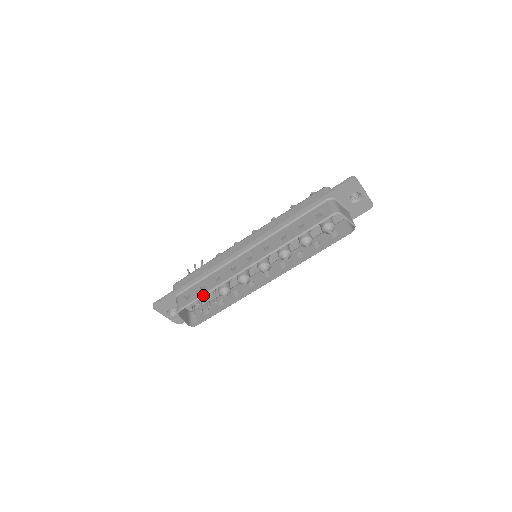
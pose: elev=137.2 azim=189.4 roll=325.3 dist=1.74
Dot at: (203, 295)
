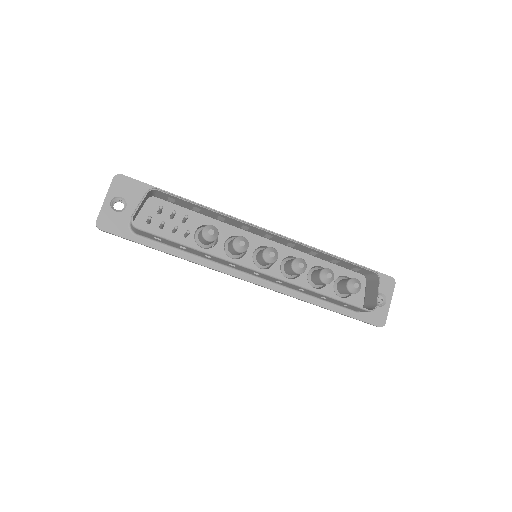
Dot at: occluded
